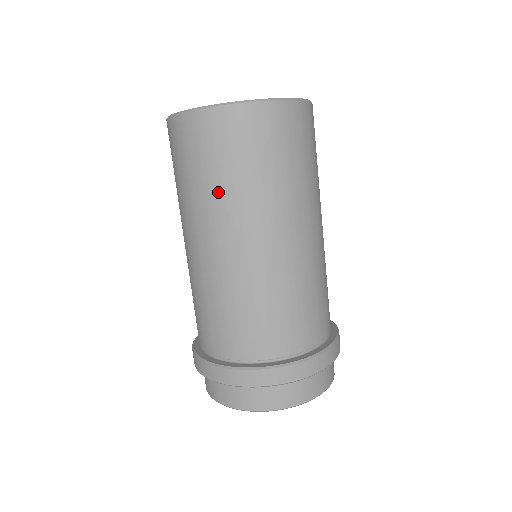
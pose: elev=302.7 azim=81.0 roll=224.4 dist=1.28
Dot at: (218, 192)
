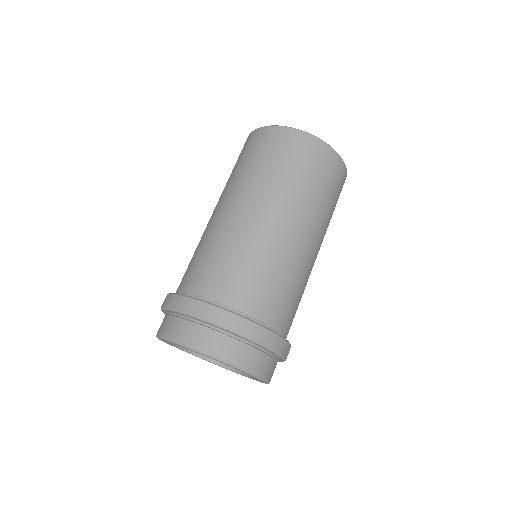
Dot at: (256, 174)
